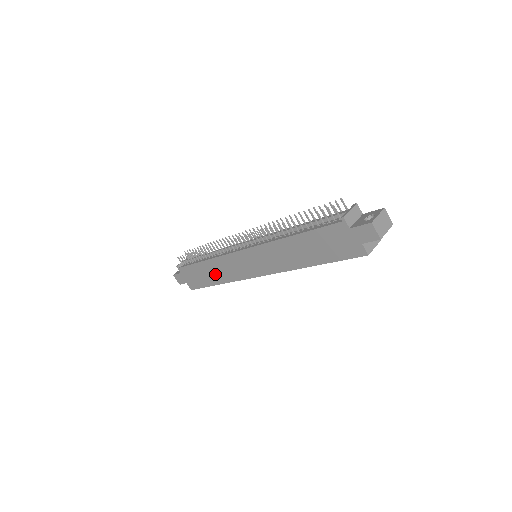
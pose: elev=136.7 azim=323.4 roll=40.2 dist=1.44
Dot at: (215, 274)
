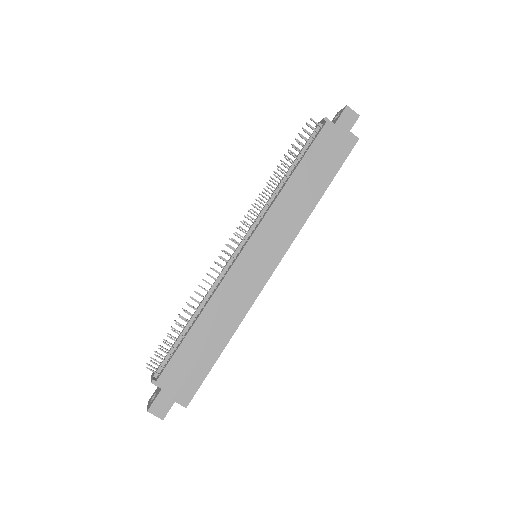
Dot at: (219, 327)
